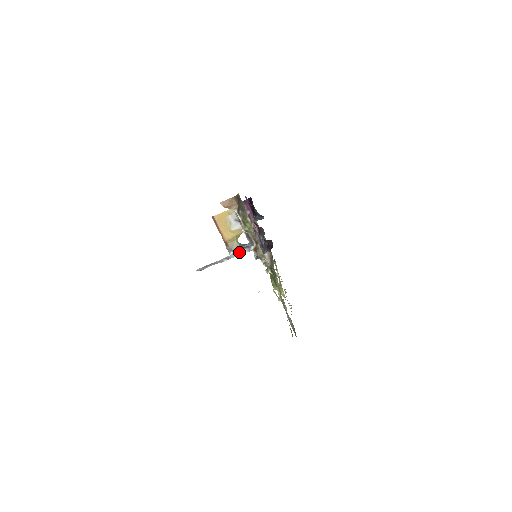
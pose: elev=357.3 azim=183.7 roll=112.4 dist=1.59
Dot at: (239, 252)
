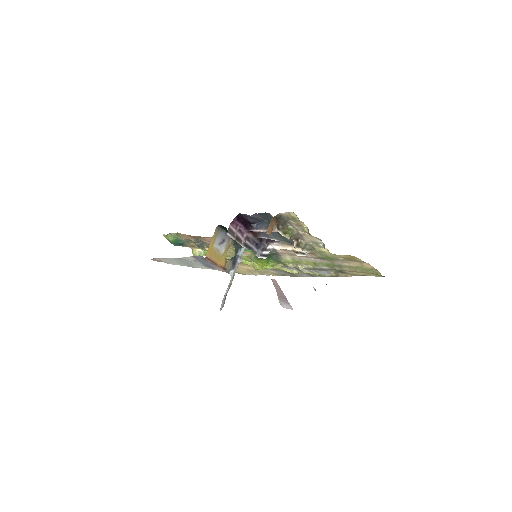
Dot at: (236, 266)
